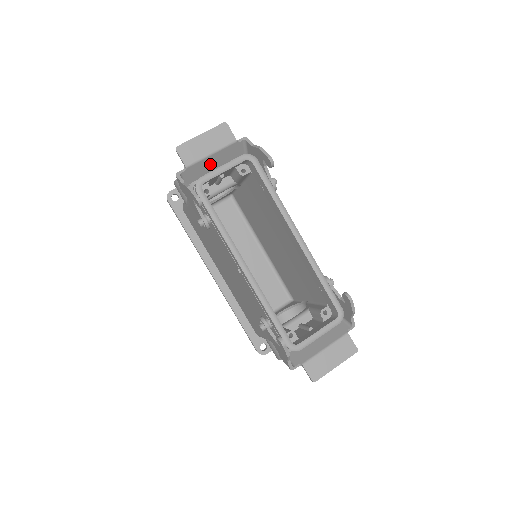
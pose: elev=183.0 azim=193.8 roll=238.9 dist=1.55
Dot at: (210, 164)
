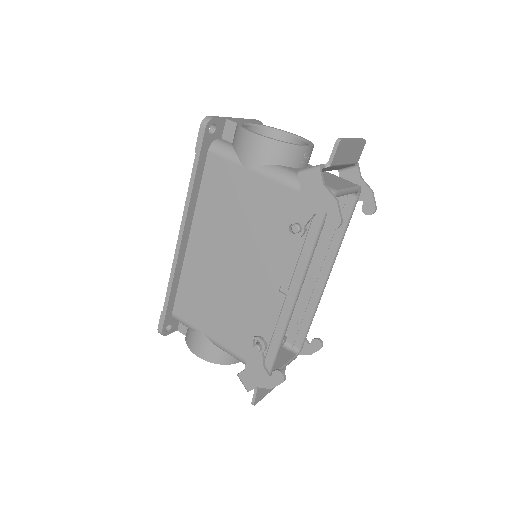
Dot at: (330, 168)
